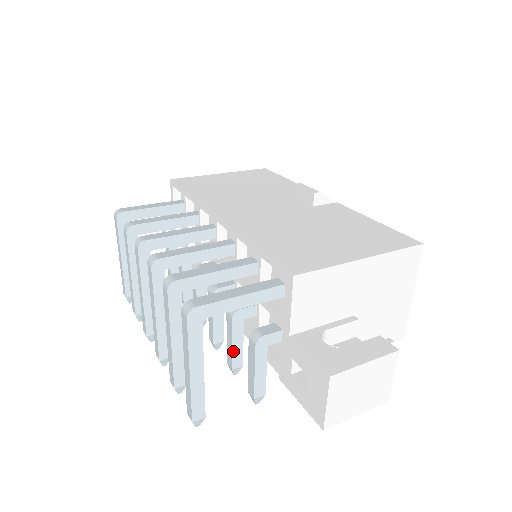
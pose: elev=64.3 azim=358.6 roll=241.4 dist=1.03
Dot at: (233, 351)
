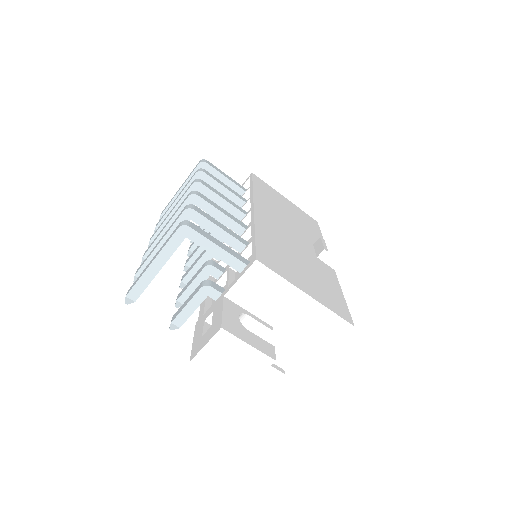
Dot at: (187, 289)
